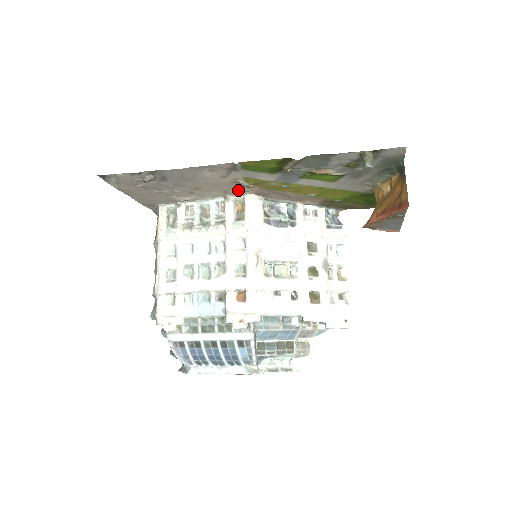
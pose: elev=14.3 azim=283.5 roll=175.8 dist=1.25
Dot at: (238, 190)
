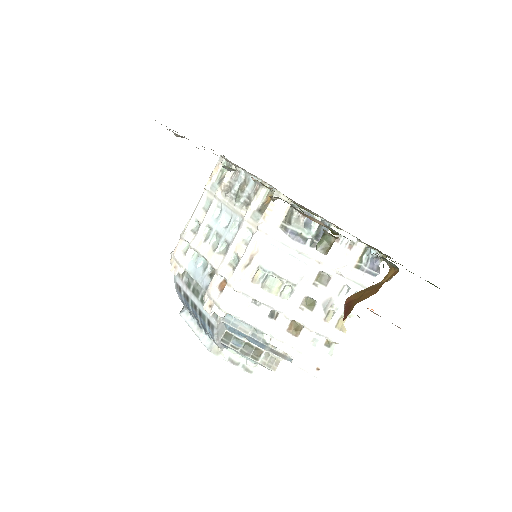
Dot at: (265, 182)
